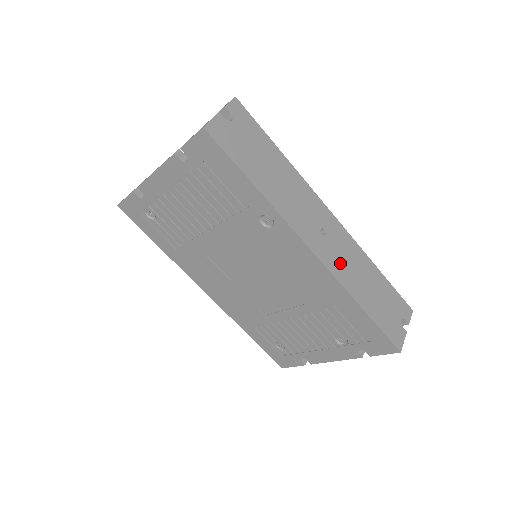
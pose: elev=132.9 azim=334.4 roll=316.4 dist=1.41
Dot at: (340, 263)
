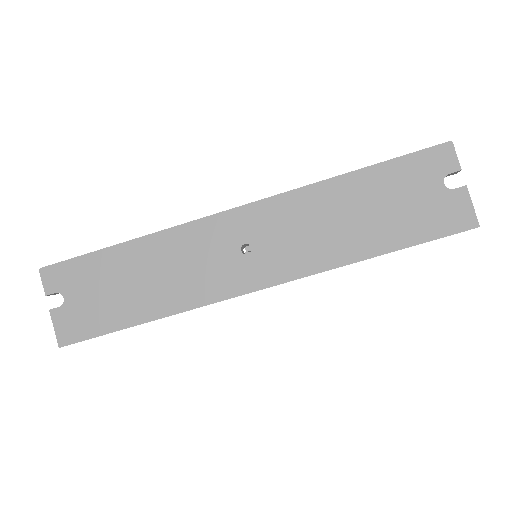
Dot at: (298, 250)
